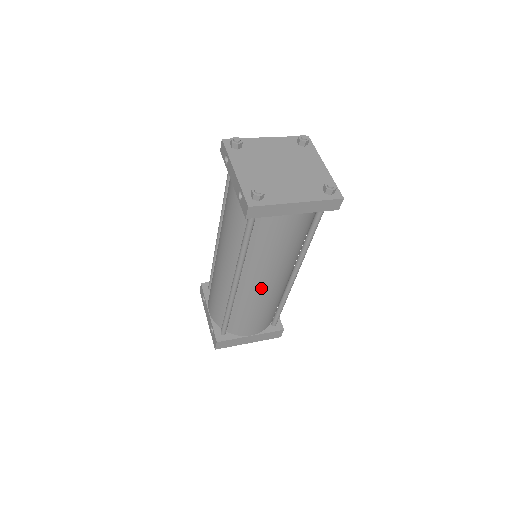
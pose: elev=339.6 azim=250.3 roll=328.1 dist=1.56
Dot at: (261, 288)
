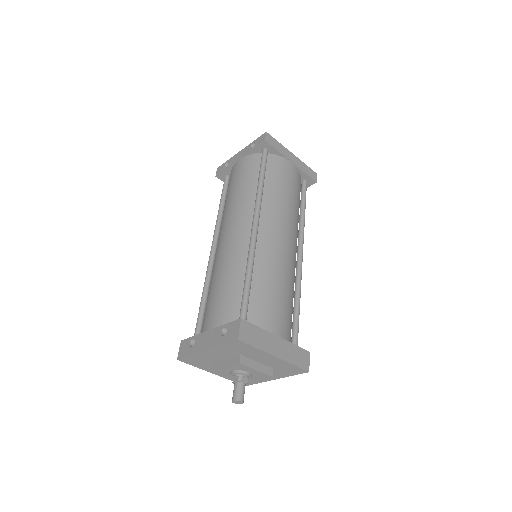
Dot at: (279, 239)
